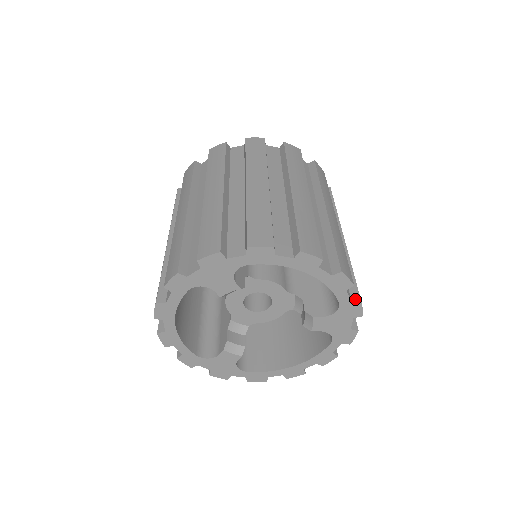
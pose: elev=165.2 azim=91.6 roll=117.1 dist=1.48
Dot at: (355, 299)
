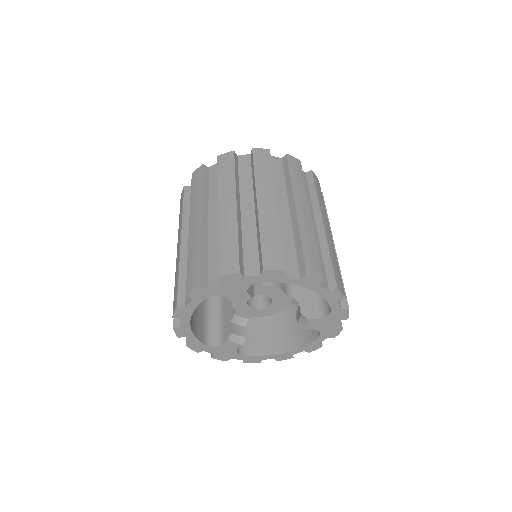
Dot at: (344, 307)
